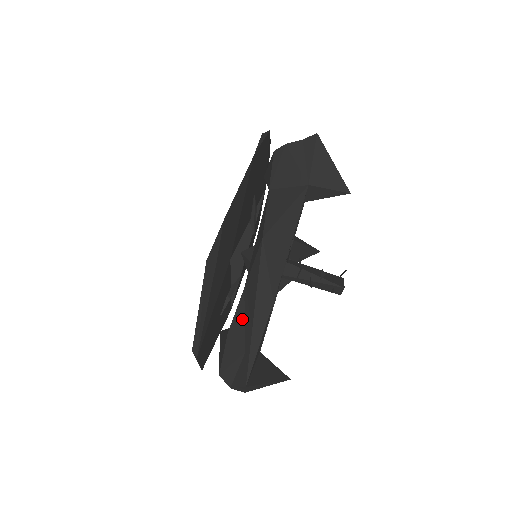
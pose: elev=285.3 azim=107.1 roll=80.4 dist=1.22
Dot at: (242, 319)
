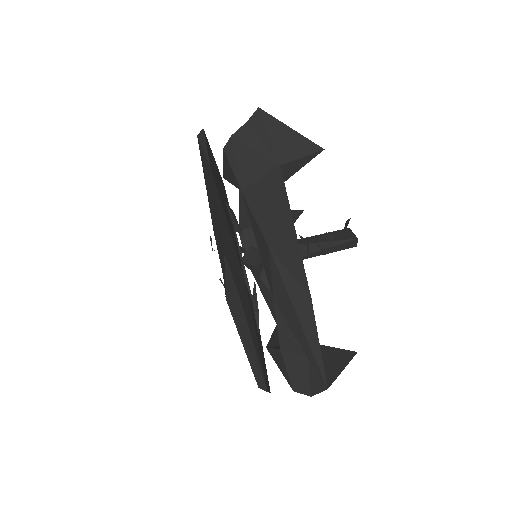
Dot at: (288, 330)
